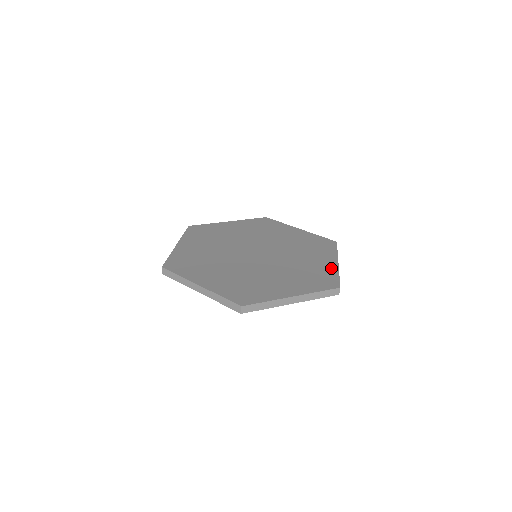
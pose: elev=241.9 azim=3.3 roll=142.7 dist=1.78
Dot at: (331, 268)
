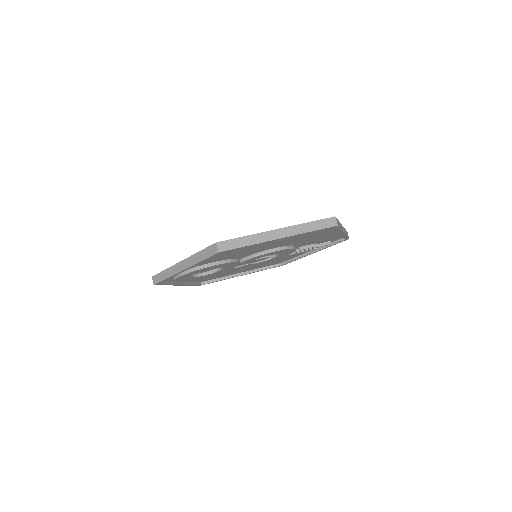
Dot at: occluded
